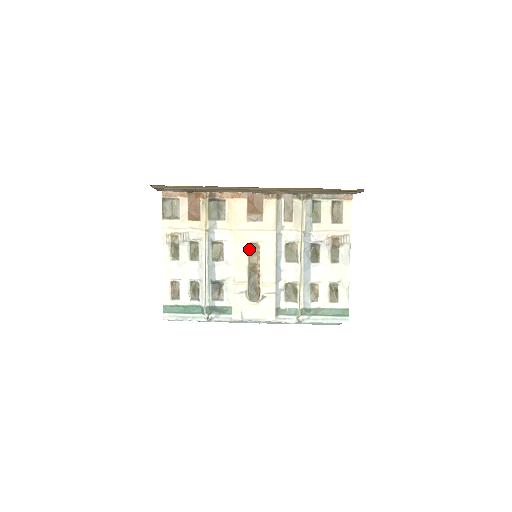
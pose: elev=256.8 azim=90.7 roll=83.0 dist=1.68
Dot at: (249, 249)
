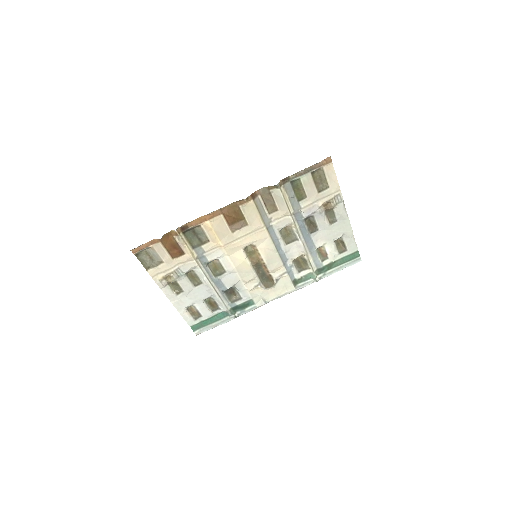
Dot at: (246, 252)
